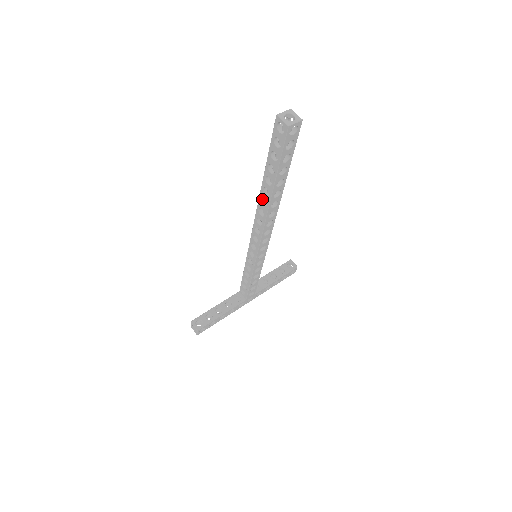
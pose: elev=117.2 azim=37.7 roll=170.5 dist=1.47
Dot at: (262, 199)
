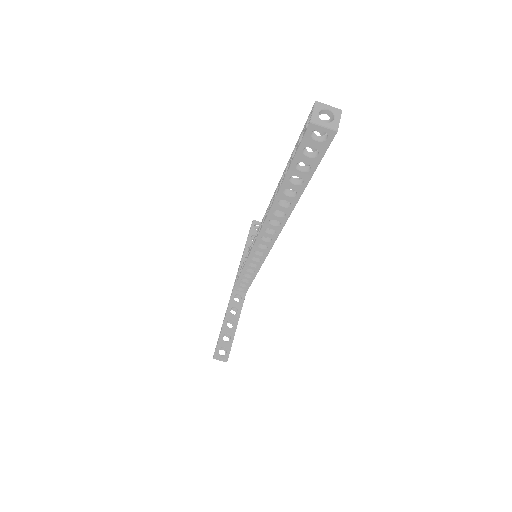
Dot at: (273, 210)
